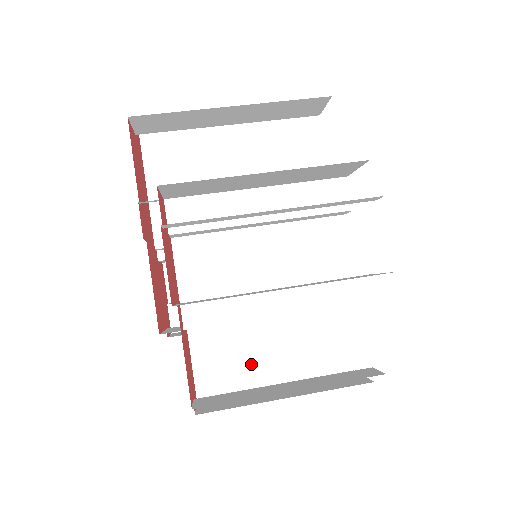
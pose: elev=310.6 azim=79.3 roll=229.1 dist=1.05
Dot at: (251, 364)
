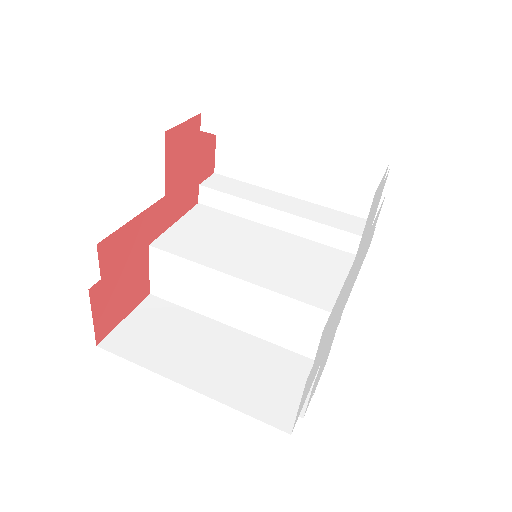
Dot at: (178, 353)
